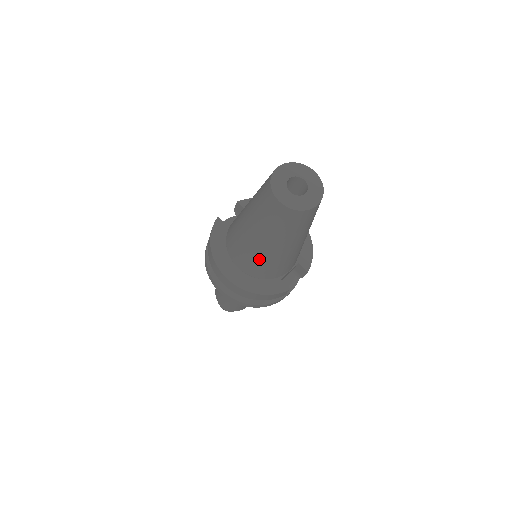
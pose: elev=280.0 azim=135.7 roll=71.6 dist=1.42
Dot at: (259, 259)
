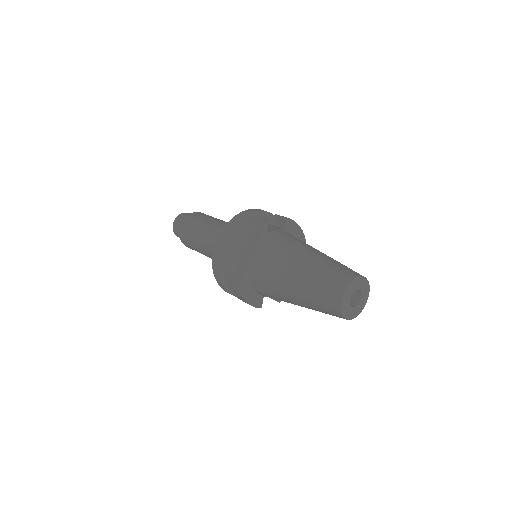
Dot at: (274, 290)
